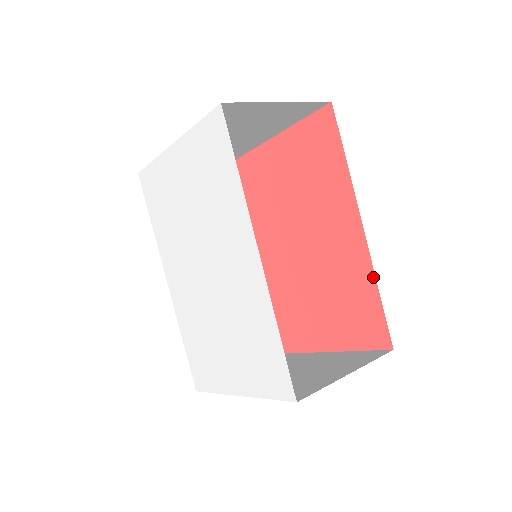
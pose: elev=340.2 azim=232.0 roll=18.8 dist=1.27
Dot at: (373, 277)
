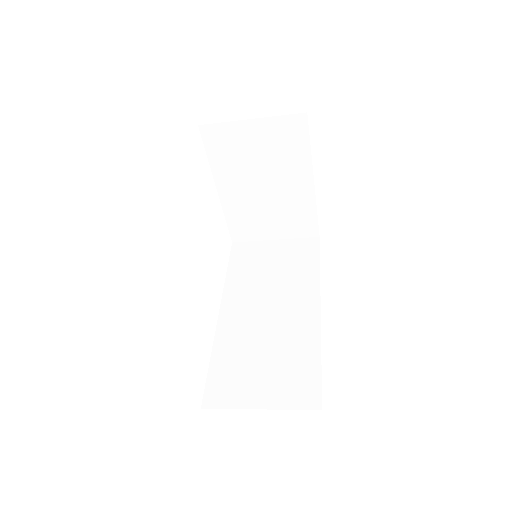
Dot at: occluded
